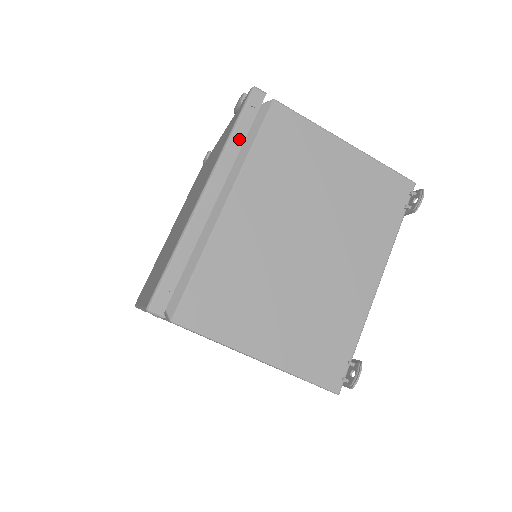
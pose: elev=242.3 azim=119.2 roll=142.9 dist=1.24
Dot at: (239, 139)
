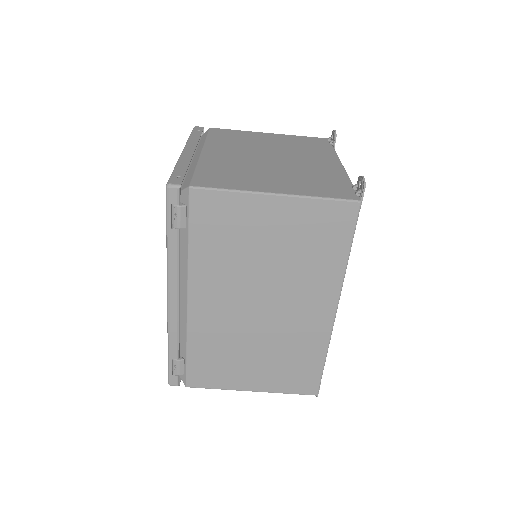
Dot at: (196, 137)
